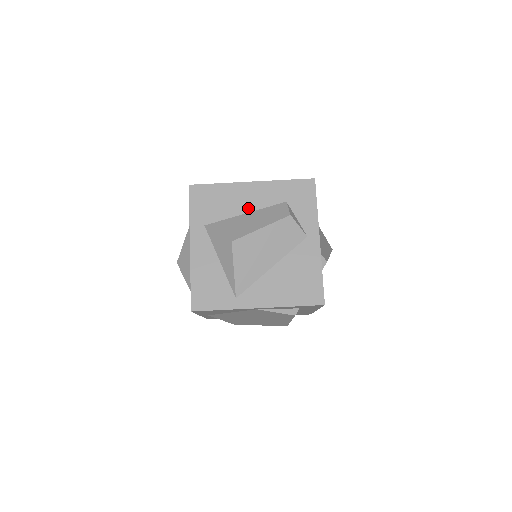
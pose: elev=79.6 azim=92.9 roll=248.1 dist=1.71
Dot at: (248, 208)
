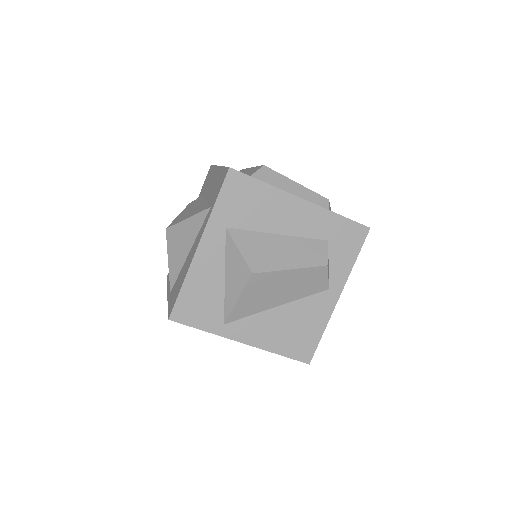
Dot at: (284, 229)
